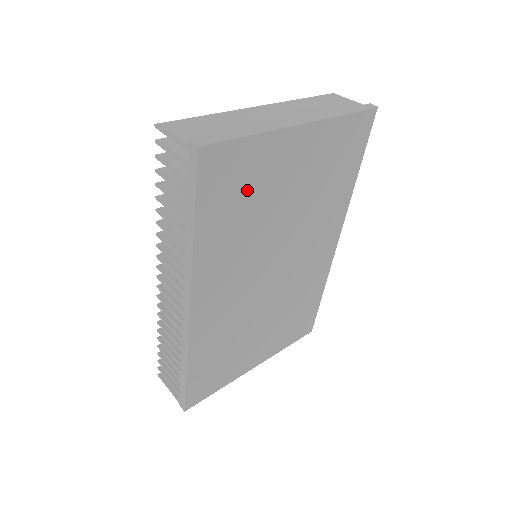
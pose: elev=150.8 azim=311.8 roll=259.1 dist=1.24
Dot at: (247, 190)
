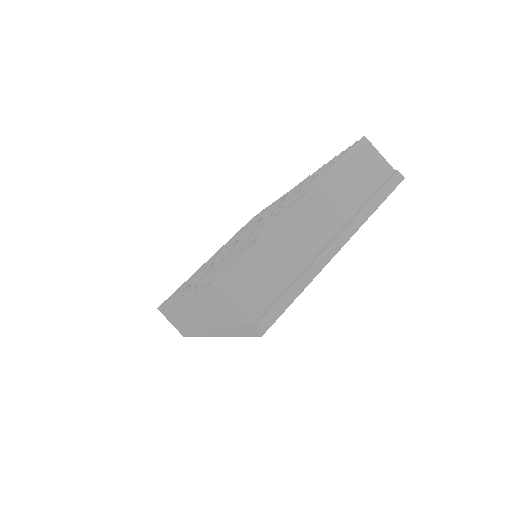
Dot at: occluded
